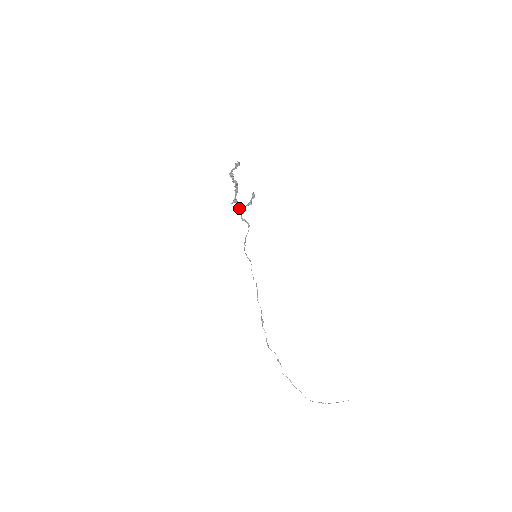
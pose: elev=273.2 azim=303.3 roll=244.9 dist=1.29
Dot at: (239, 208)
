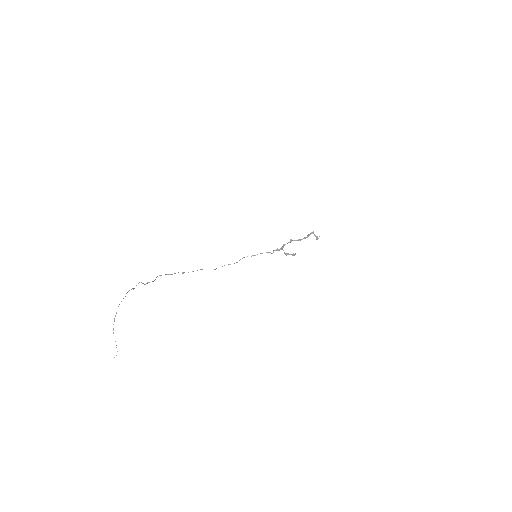
Dot at: occluded
